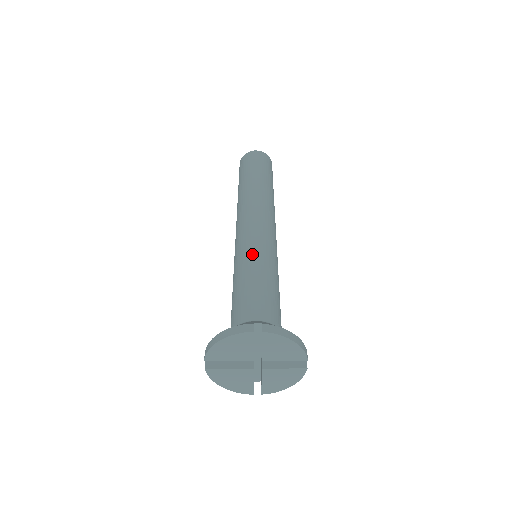
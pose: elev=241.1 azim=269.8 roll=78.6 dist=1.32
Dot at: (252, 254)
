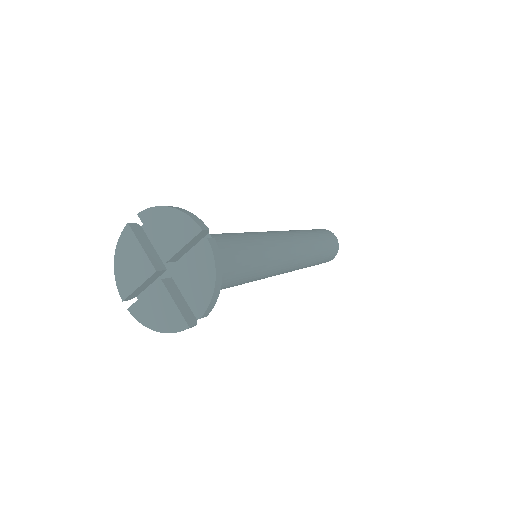
Dot at: (260, 239)
